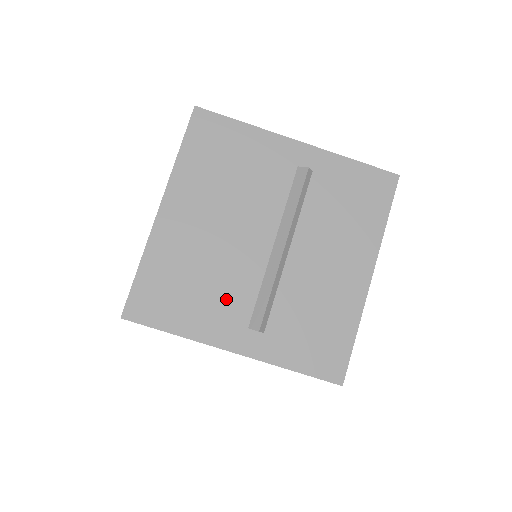
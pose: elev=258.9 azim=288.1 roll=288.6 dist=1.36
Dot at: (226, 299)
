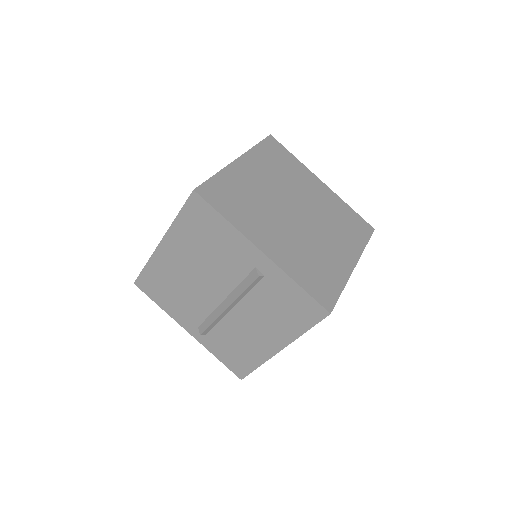
Dot at: (189, 308)
